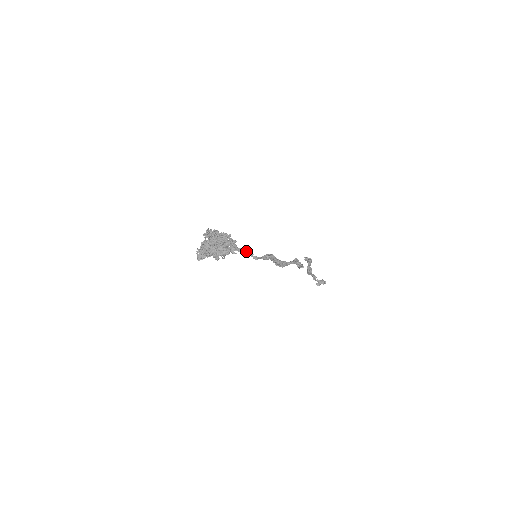
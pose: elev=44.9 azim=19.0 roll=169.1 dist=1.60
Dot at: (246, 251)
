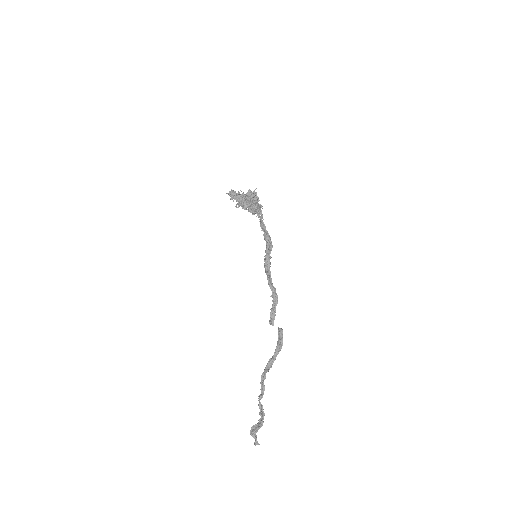
Dot at: (261, 214)
